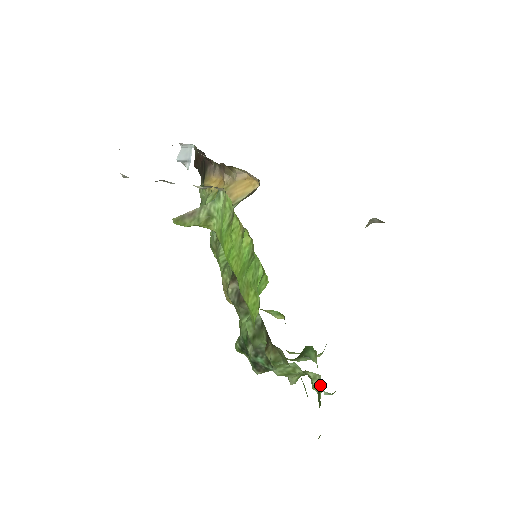
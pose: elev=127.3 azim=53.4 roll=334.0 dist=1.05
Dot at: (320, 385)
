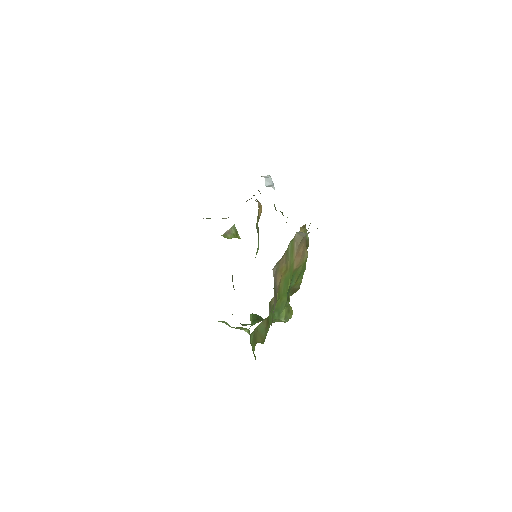
Dot at: occluded
